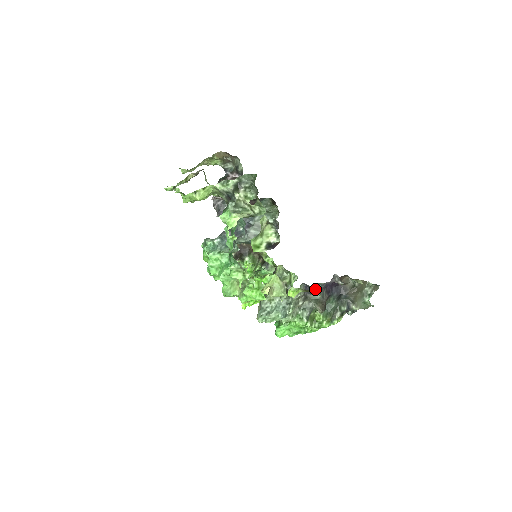
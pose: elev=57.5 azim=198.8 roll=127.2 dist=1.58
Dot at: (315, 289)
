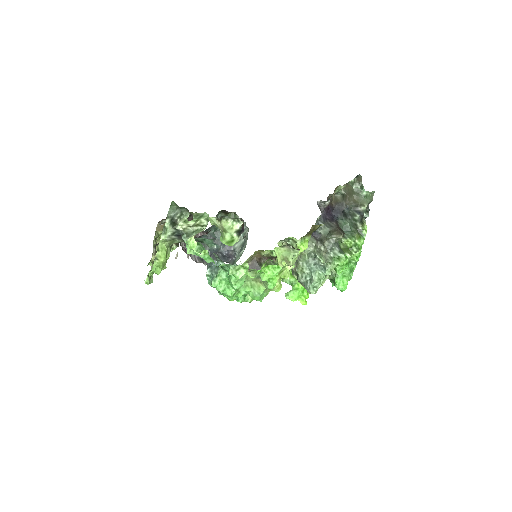
Dot at: (319, 228)
